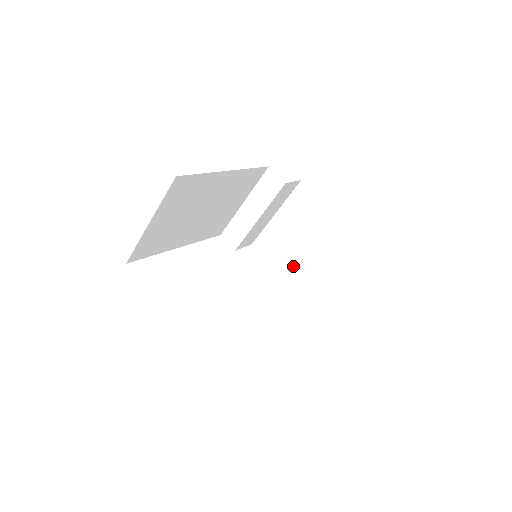
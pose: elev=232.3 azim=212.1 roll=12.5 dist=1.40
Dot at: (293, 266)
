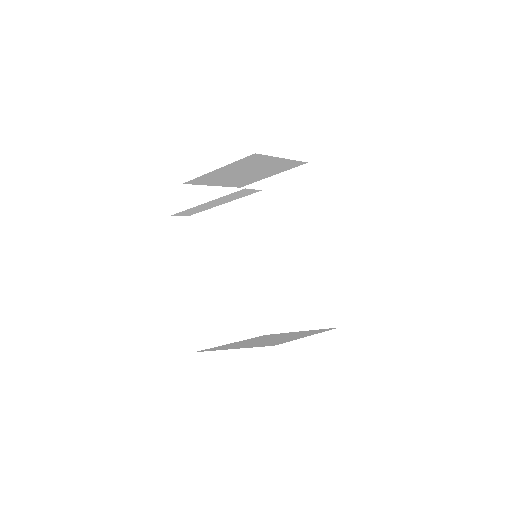
Dot at: (228, 181)
